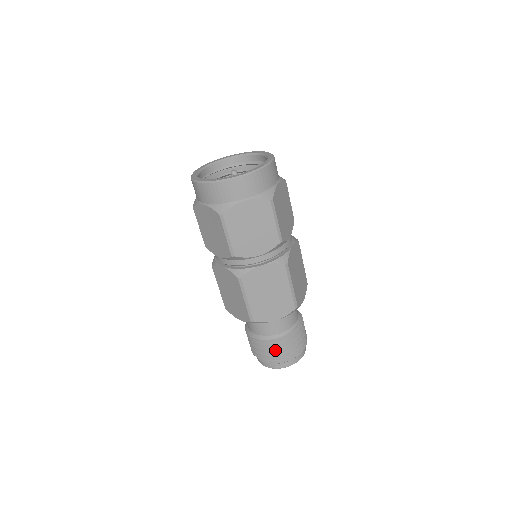
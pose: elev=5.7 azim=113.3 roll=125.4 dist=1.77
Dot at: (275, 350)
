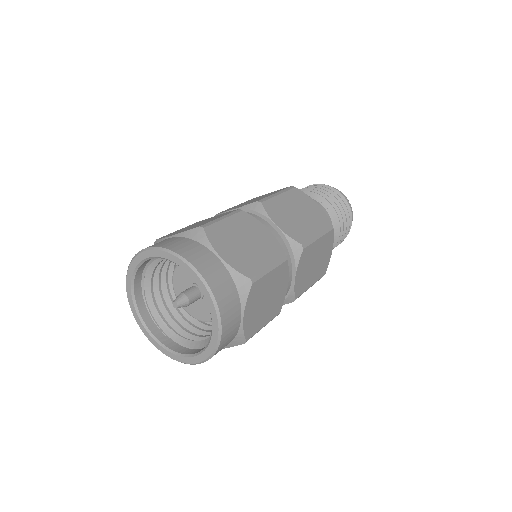
Dot at: occluded
